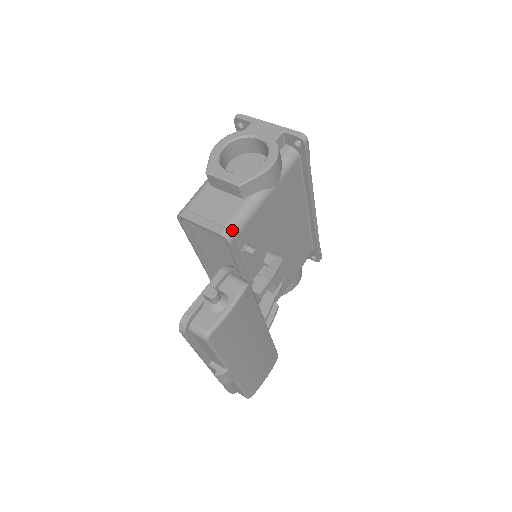
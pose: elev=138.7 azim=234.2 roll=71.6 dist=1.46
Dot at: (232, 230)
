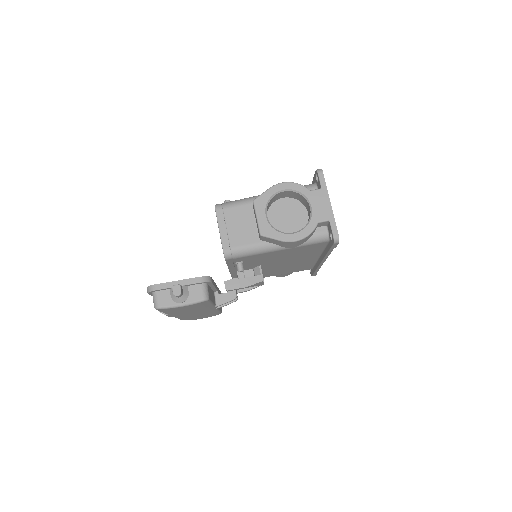
Dot at: (233, 254)
